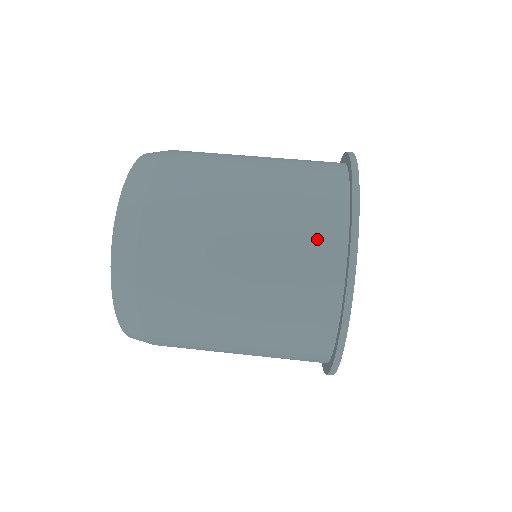
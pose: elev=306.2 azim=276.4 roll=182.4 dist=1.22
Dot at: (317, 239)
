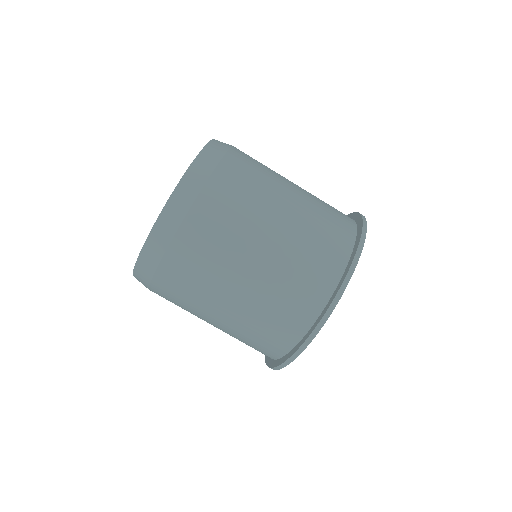
Dot at: occluded
